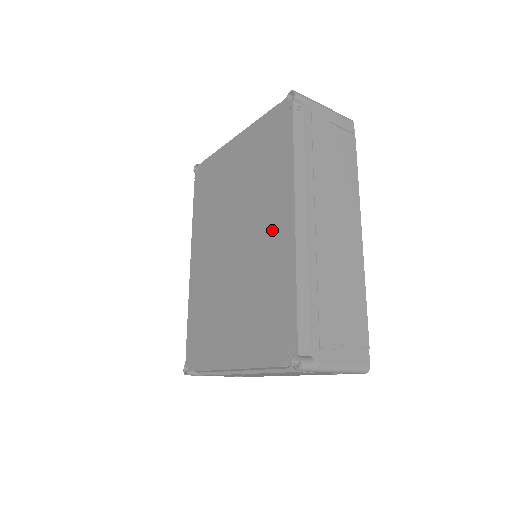
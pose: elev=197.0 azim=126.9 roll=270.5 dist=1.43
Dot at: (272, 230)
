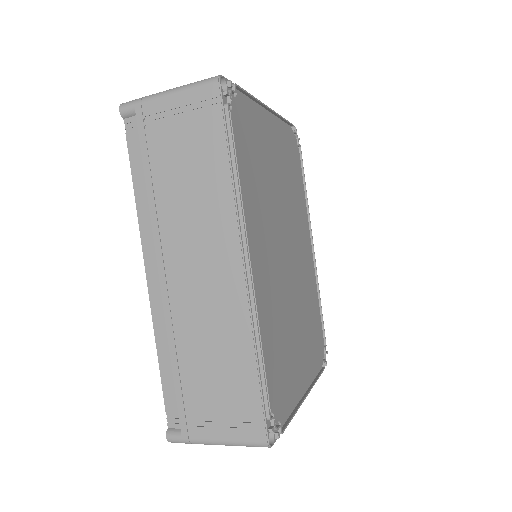
Dot at: occluded
